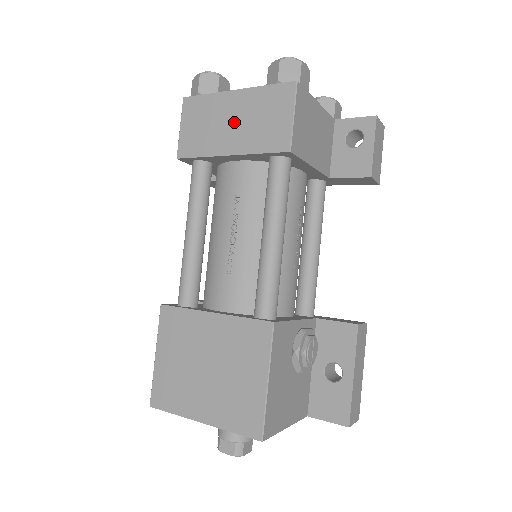
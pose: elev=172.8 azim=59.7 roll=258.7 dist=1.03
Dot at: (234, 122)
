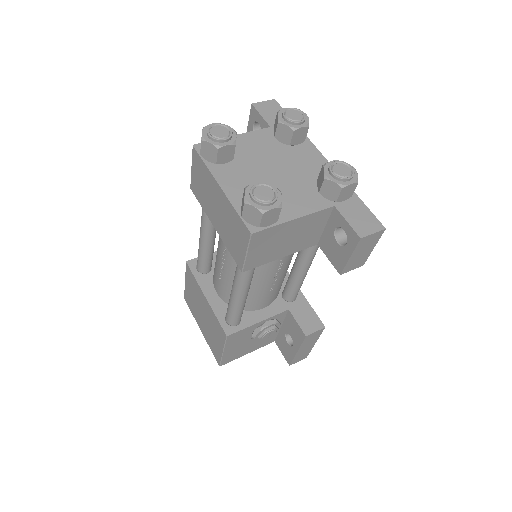
Dot at: (218, 210)
